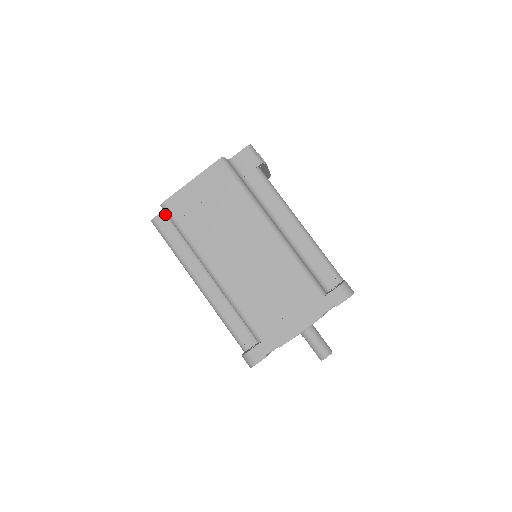
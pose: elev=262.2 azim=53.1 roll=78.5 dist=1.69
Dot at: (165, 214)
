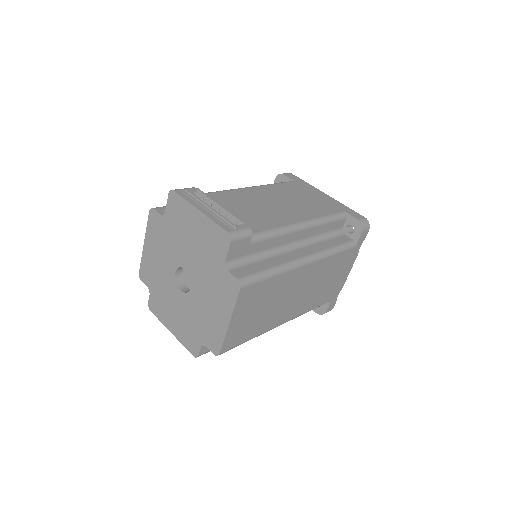
Dot at: occluded
